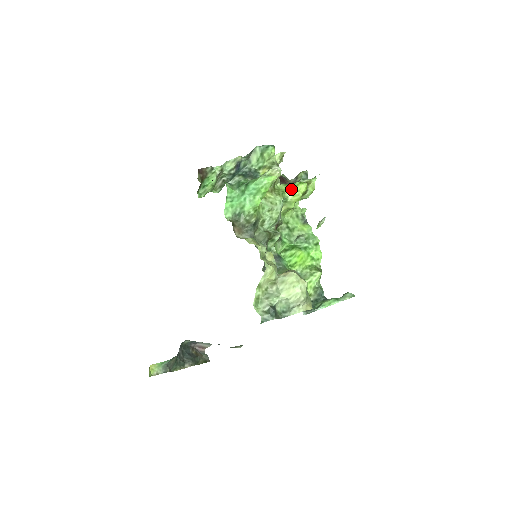
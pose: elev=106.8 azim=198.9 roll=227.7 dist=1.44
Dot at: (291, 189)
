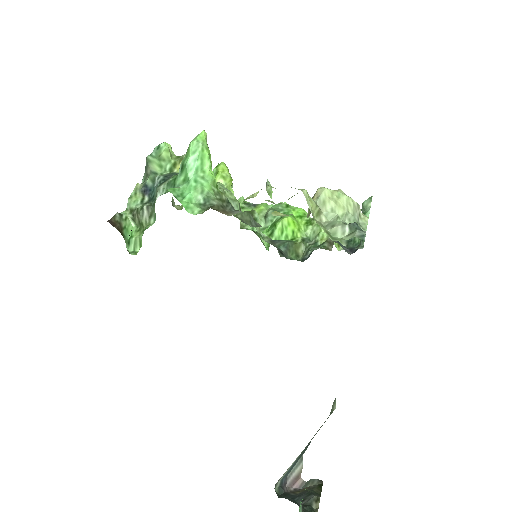
Dot at: (216, 175)
